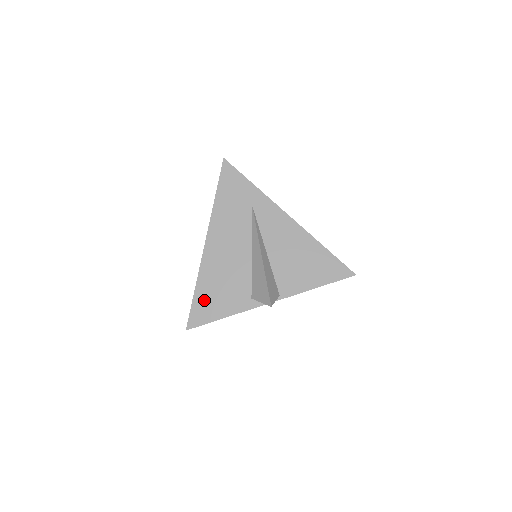
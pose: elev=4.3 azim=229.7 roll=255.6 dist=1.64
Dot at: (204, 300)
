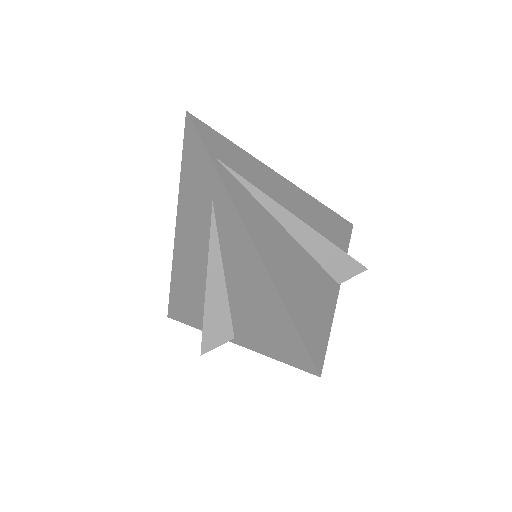
Dot at: (177, 296)
